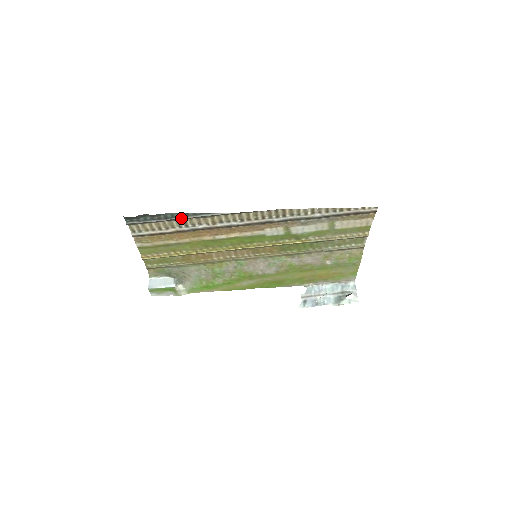
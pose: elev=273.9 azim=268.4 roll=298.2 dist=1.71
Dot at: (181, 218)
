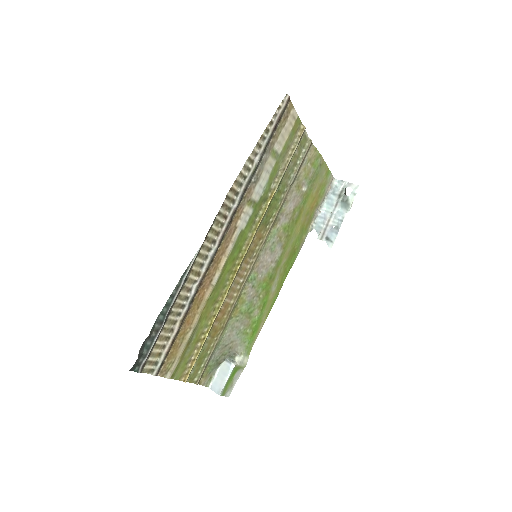
Dot at: (171, 306)
